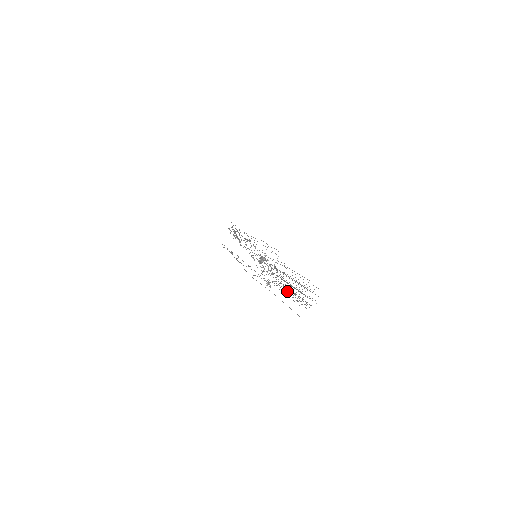
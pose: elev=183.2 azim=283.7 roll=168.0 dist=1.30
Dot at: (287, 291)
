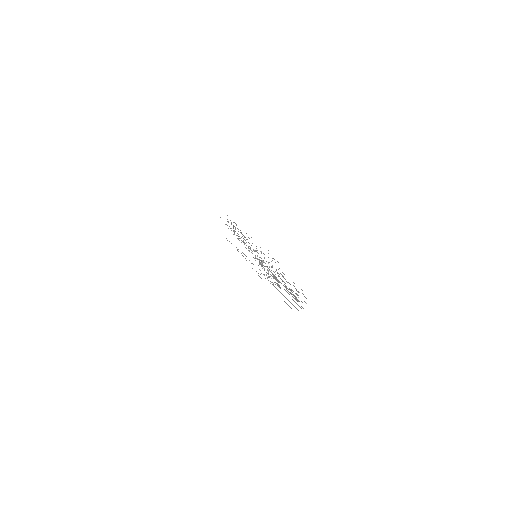
Dot at: occluded
